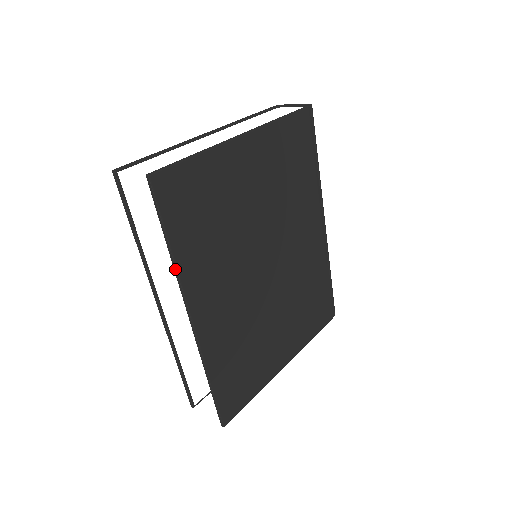
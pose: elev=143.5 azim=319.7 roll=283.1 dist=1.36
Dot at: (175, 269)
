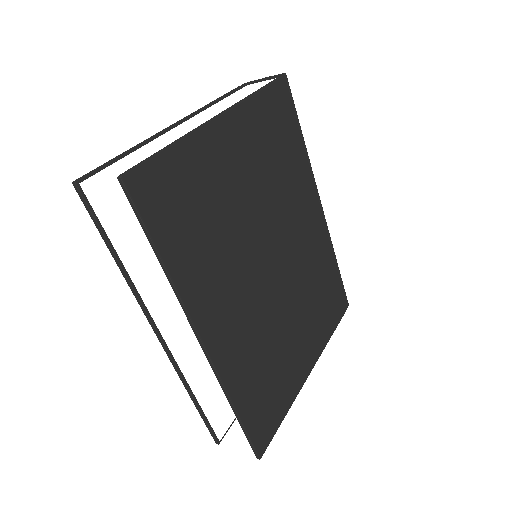
Dot at: (173, 287)
